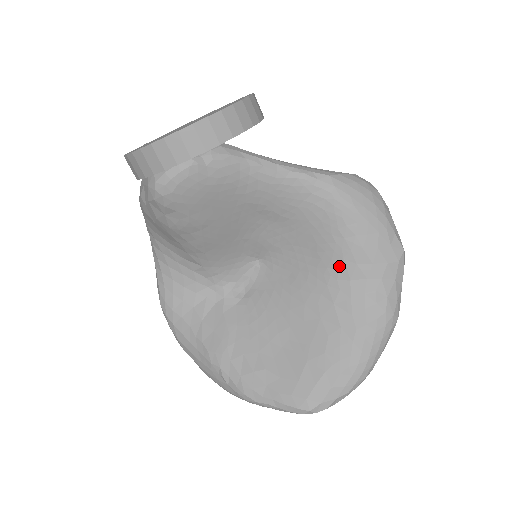
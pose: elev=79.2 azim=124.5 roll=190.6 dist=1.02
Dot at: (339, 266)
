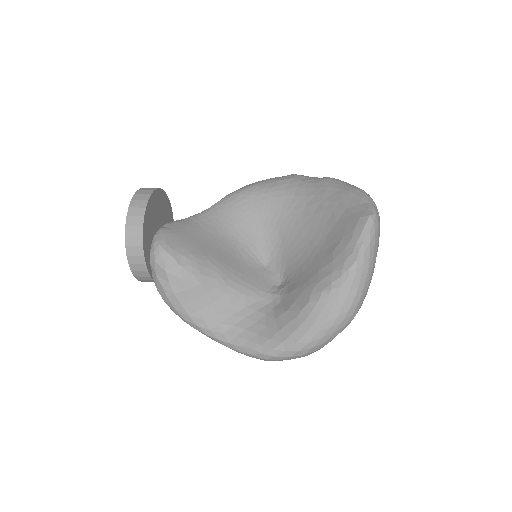
Dot at: (282, 201)
